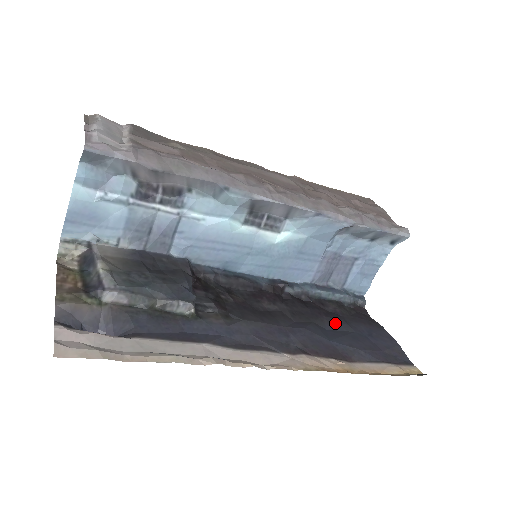
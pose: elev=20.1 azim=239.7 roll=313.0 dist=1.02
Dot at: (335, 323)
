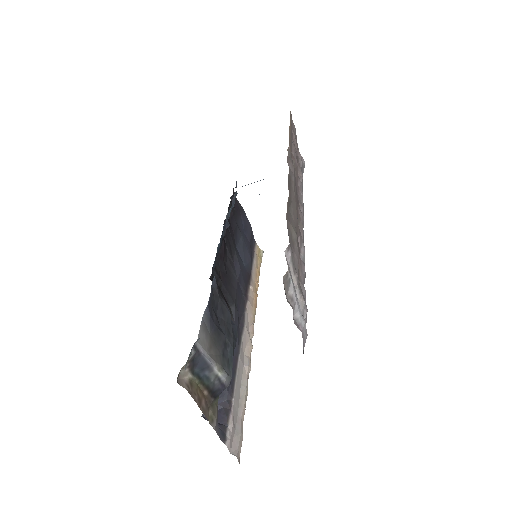
Dot at: (236, 234)
